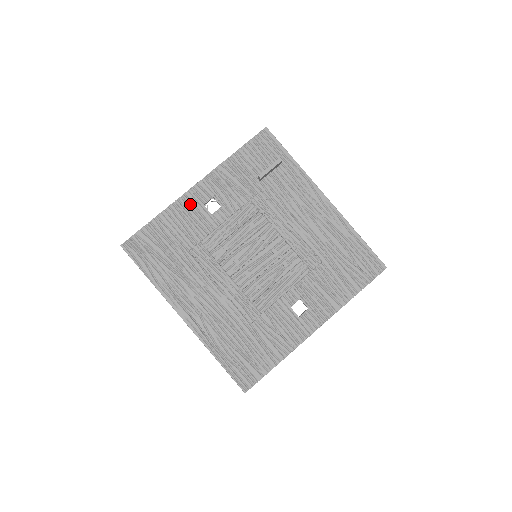
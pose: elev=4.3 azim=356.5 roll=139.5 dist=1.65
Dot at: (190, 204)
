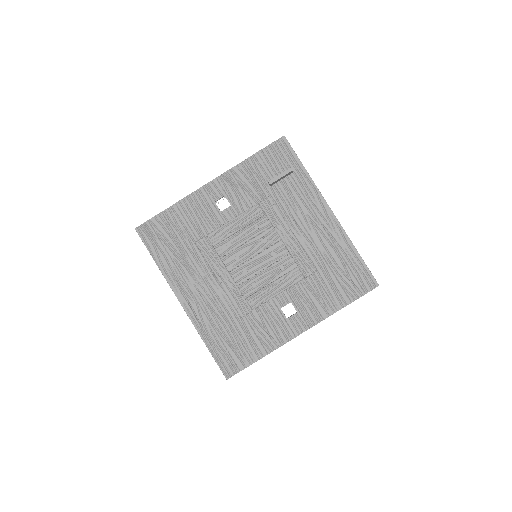
Dot at: (202, 199)
